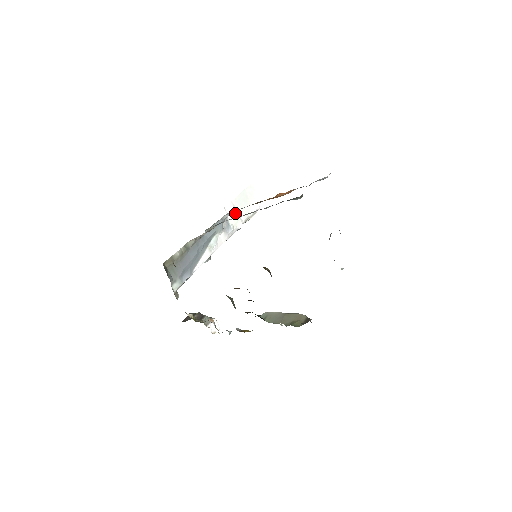
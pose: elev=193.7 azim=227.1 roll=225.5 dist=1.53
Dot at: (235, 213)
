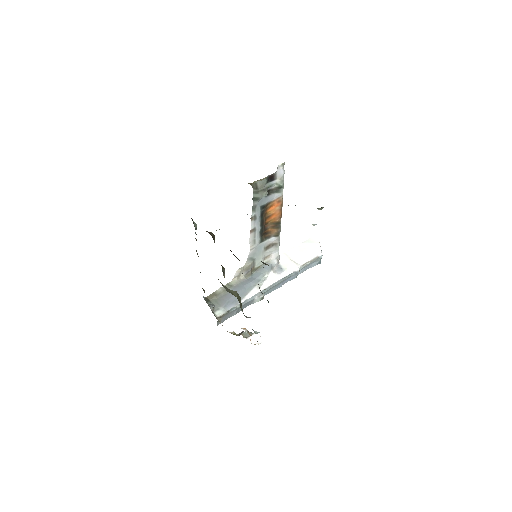
Dot at: (289, 260)
